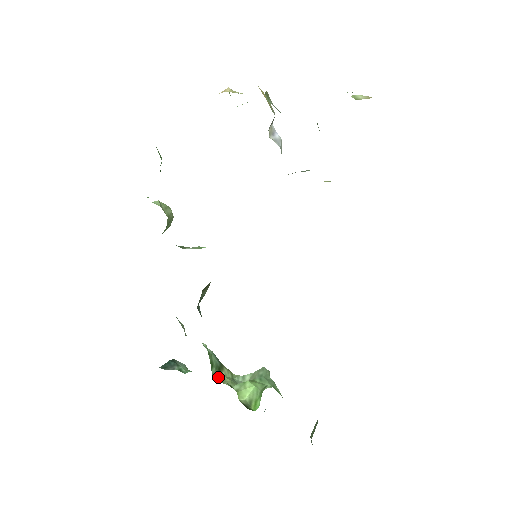
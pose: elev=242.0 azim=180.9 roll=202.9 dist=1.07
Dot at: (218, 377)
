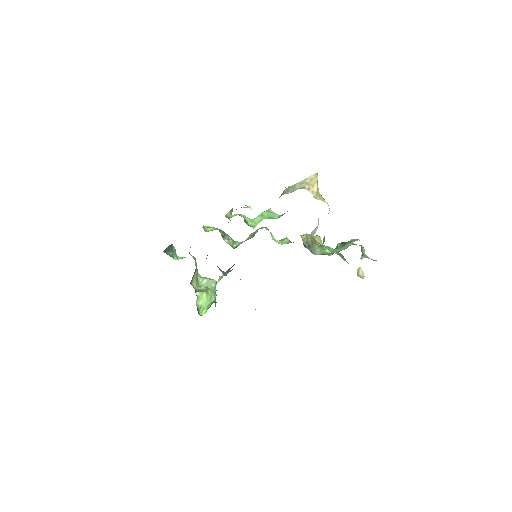
Dot at: (192, 280)
